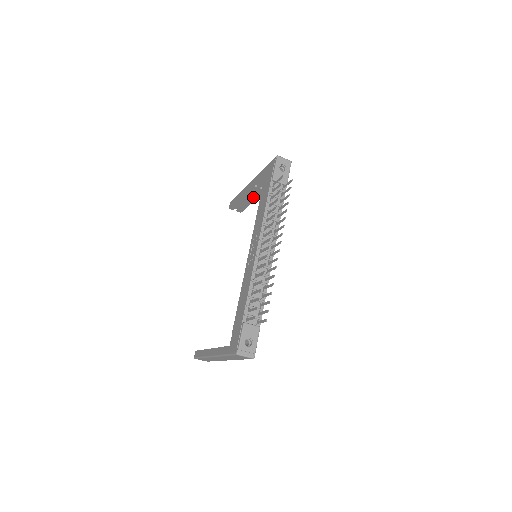
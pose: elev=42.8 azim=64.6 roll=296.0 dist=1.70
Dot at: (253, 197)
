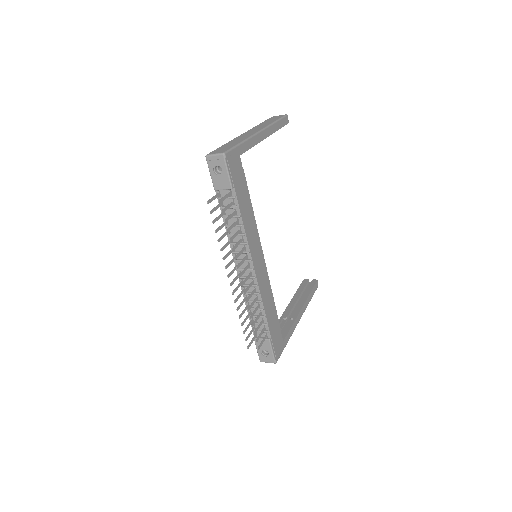
Dot at: occluded
